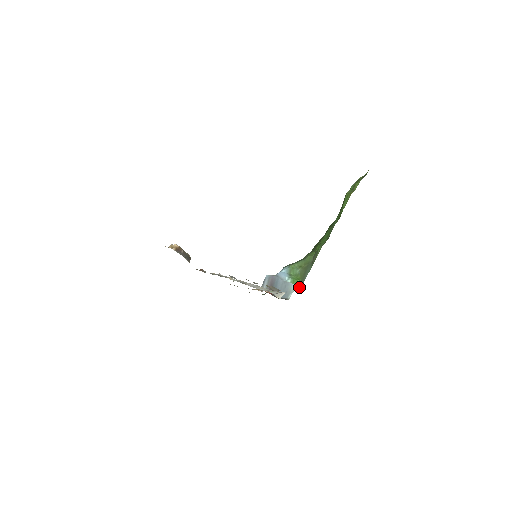
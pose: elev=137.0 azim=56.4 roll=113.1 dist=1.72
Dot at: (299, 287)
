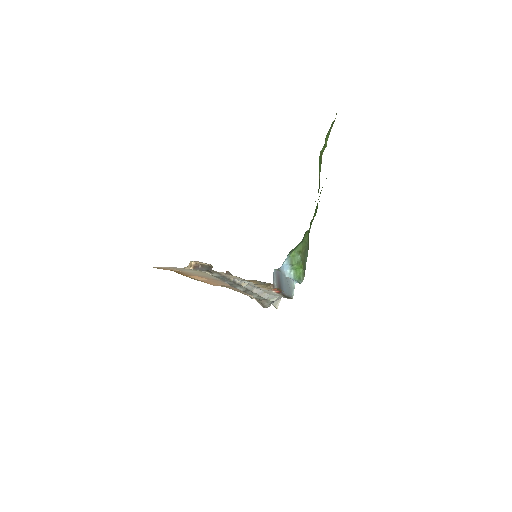
Dot at: (303, 277)
